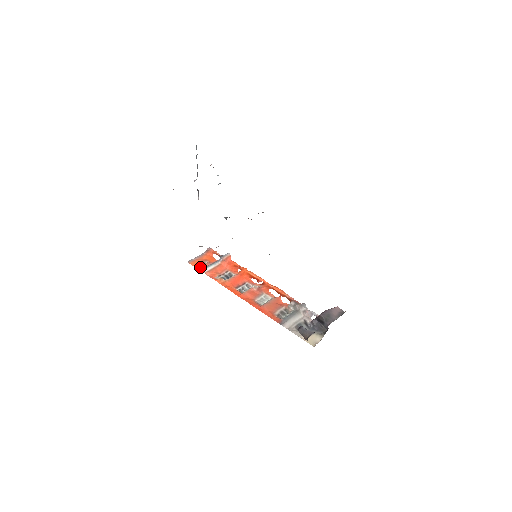
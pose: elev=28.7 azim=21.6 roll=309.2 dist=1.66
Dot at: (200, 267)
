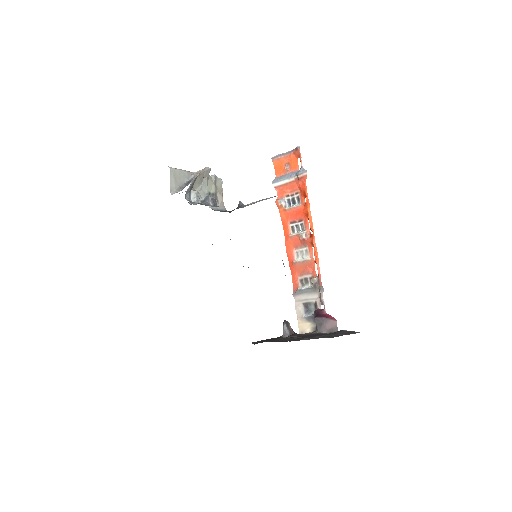
Dot at: (278, 172)
